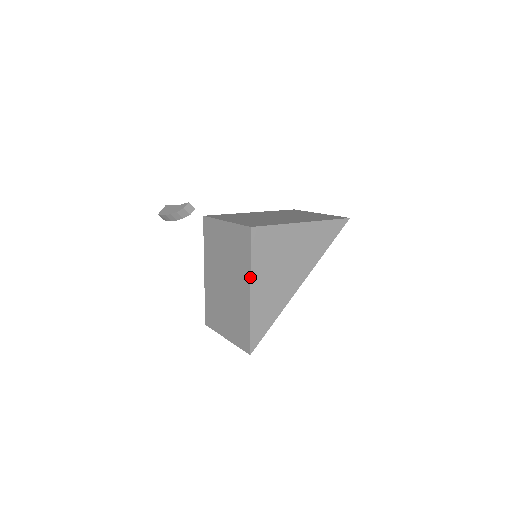
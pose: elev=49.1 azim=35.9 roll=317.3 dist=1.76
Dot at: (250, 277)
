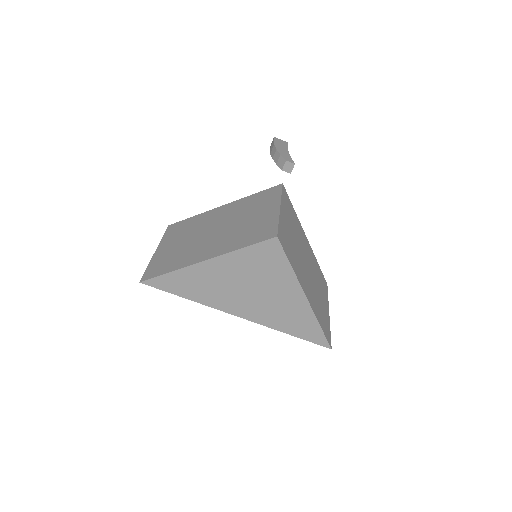
Dot at: (222, 254)
